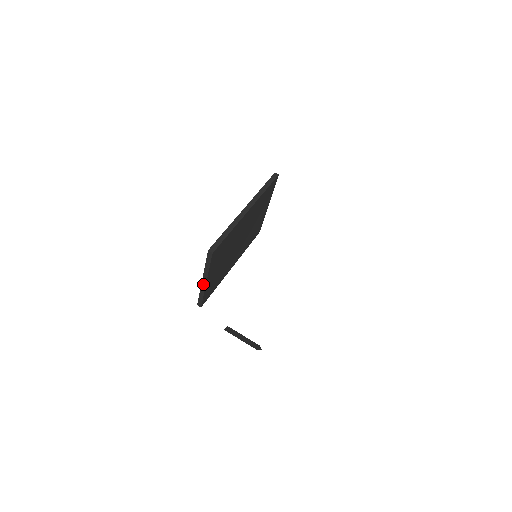
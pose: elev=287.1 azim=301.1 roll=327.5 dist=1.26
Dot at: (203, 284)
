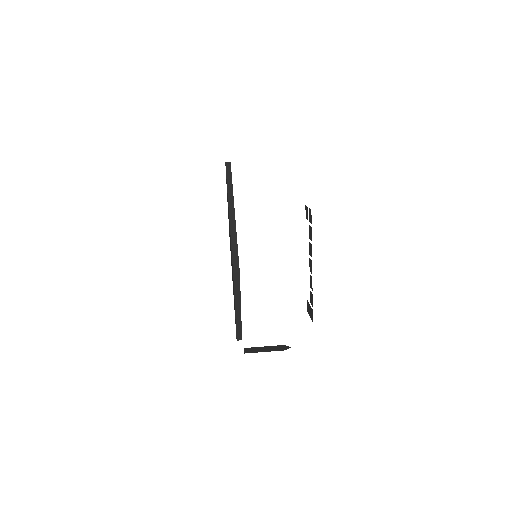
Dot at: (237, 314)
